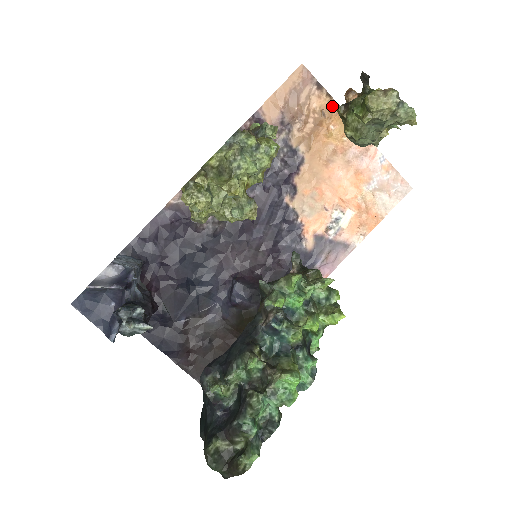
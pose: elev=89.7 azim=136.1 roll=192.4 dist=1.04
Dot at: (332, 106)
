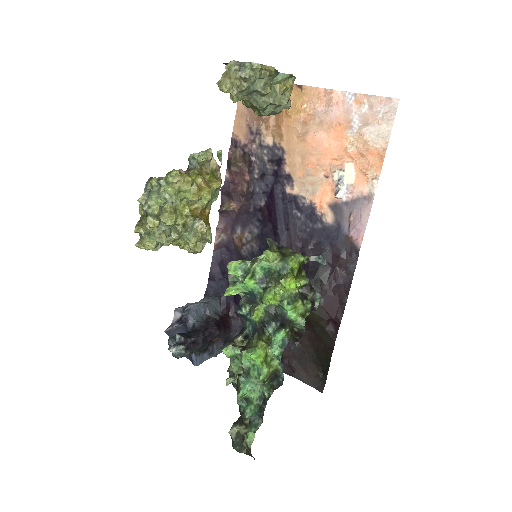
Dot at: occluded
